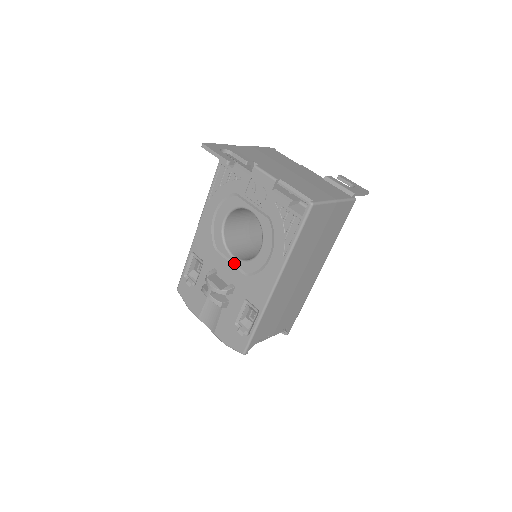
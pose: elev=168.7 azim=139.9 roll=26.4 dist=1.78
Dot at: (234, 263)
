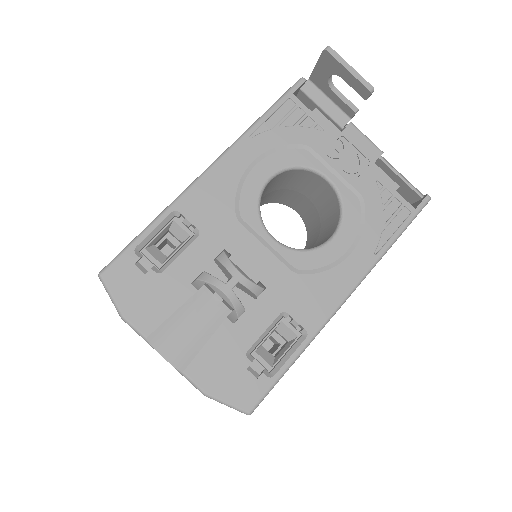
Dot at: (274, 248)
